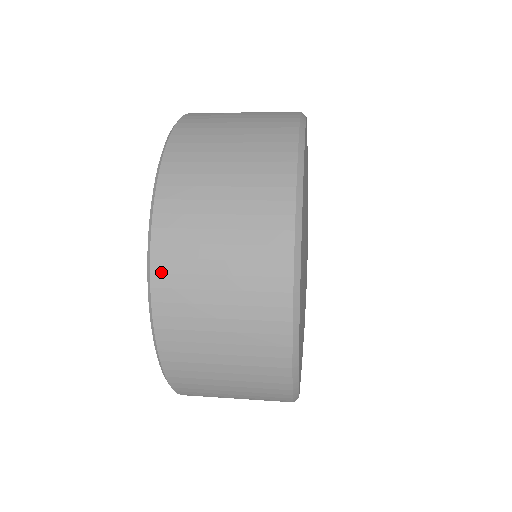
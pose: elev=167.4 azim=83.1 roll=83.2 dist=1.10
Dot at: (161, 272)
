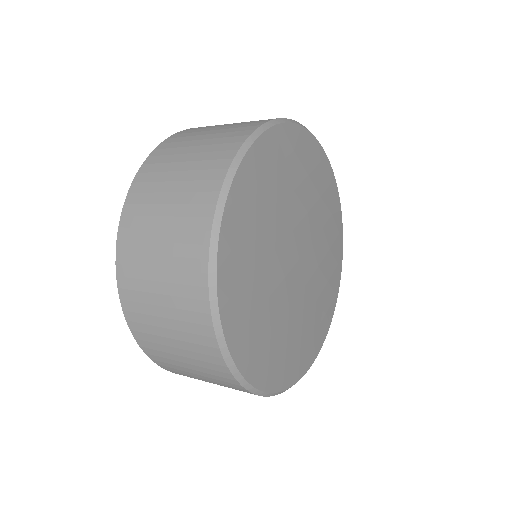
Dot at: (136, 330)
